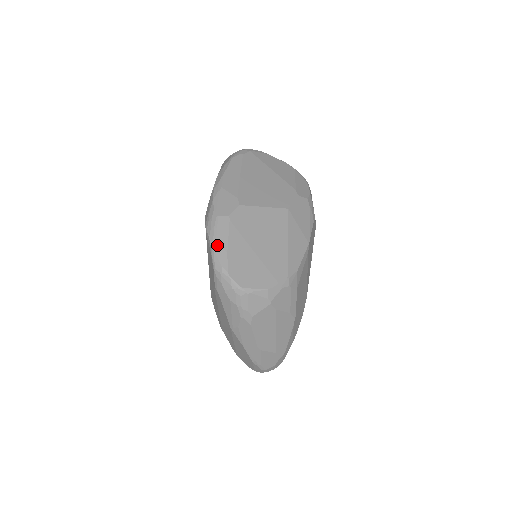
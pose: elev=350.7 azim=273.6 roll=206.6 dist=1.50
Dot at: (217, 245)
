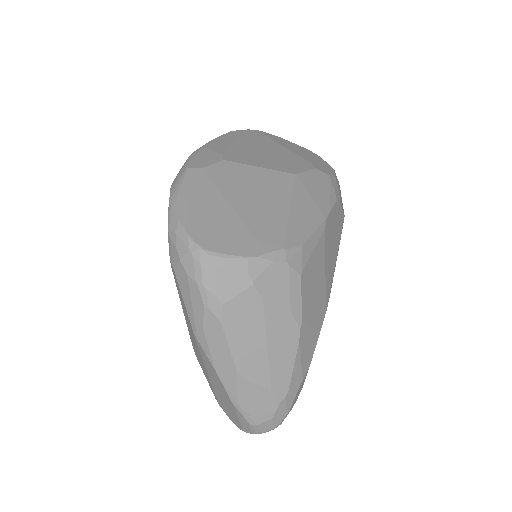
Dot at: (178, 197)
